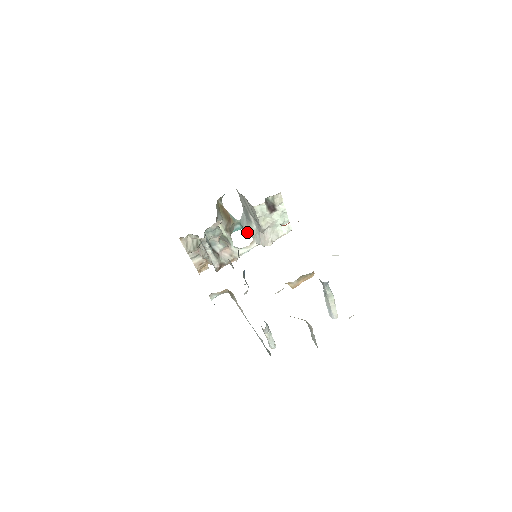
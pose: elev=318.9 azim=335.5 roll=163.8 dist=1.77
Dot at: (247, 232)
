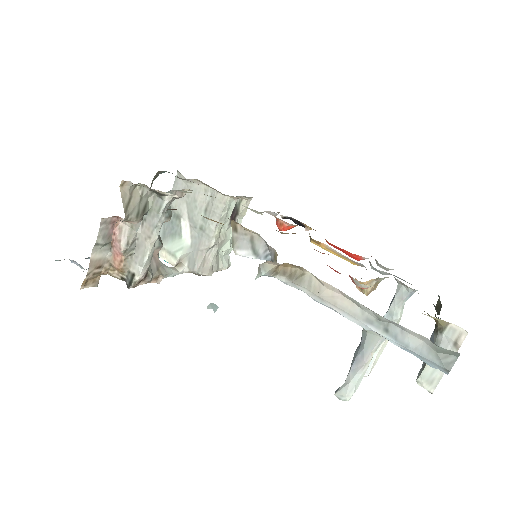
Dot at: occluded
